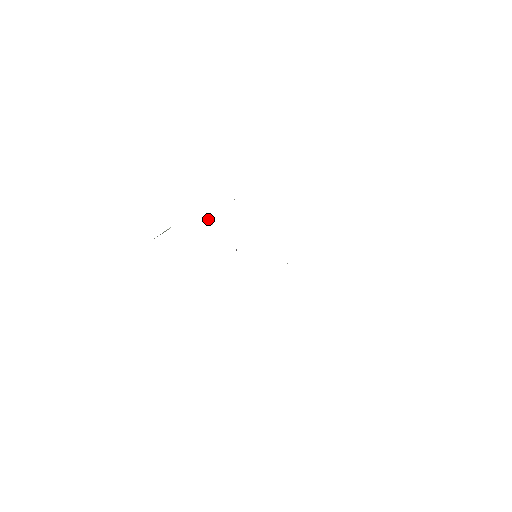
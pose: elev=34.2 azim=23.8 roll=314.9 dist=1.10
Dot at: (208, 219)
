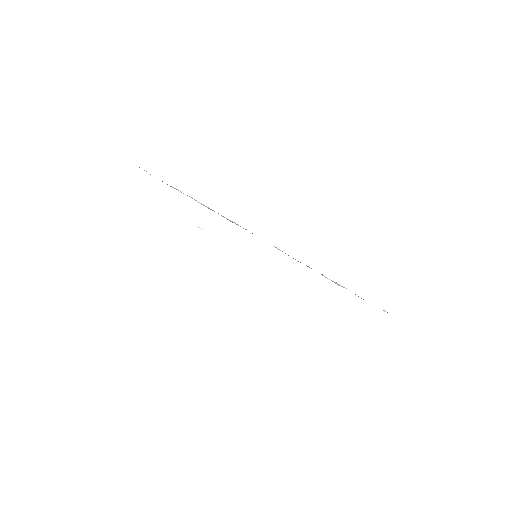
Dot at: (199, 227)
